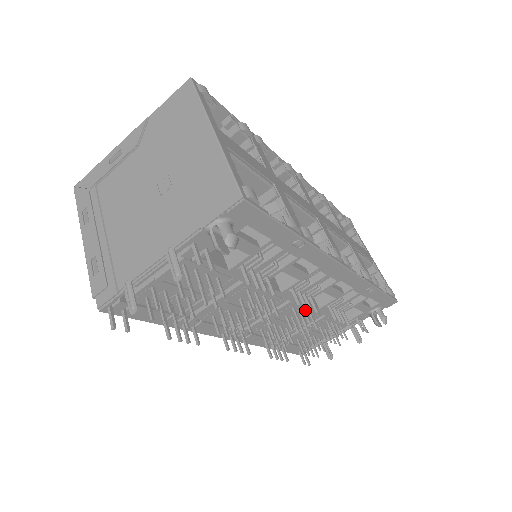
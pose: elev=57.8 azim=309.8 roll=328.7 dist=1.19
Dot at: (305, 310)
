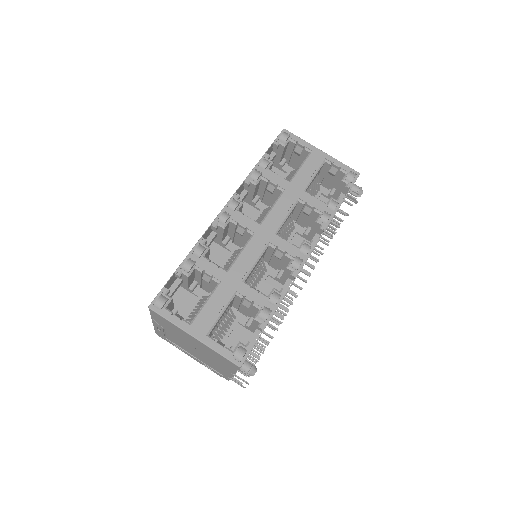
Dot at: occluded
